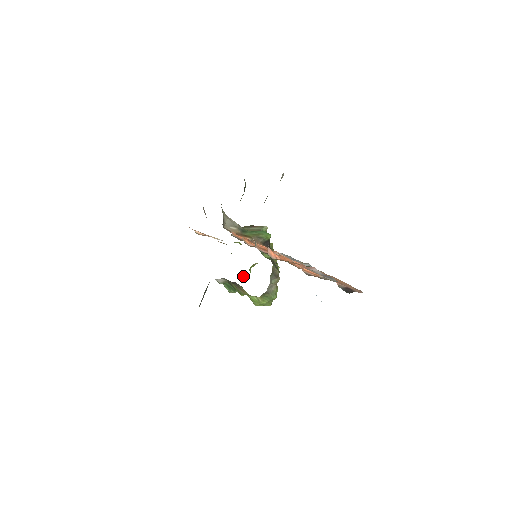
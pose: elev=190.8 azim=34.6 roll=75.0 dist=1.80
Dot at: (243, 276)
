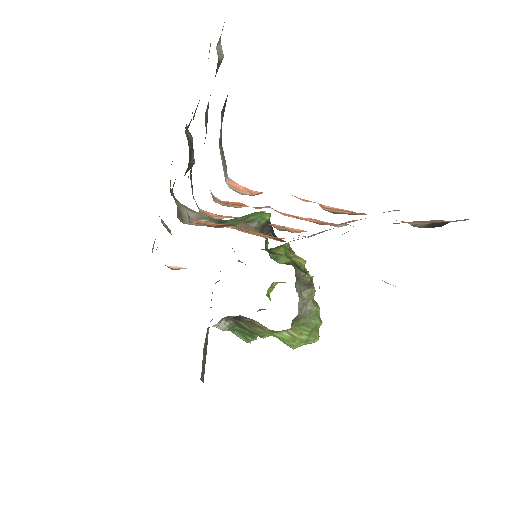
Dot at: occluded
